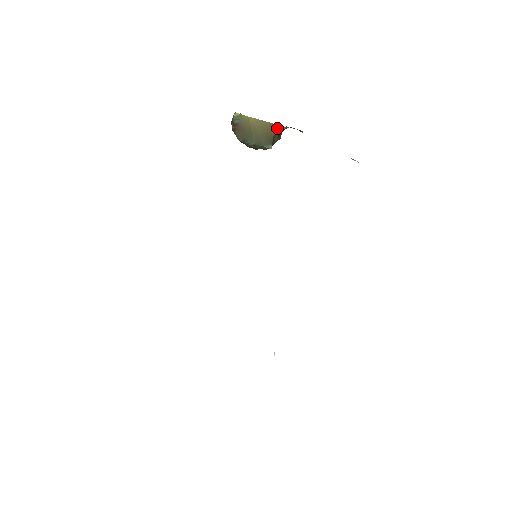
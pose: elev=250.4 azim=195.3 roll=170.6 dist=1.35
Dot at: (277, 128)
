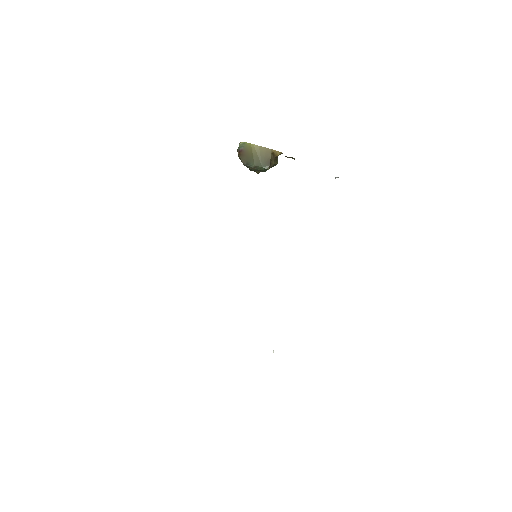
Dot at: (273, 152)
